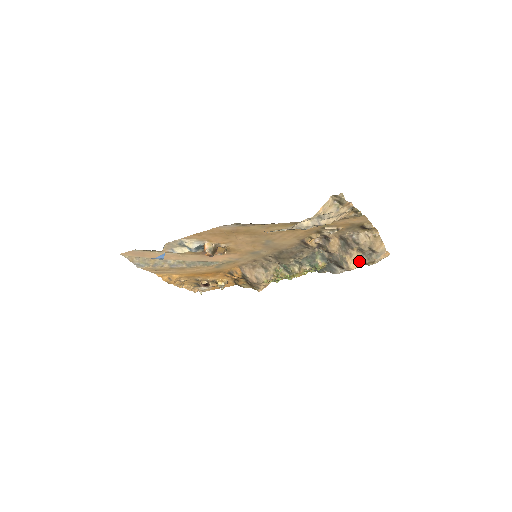
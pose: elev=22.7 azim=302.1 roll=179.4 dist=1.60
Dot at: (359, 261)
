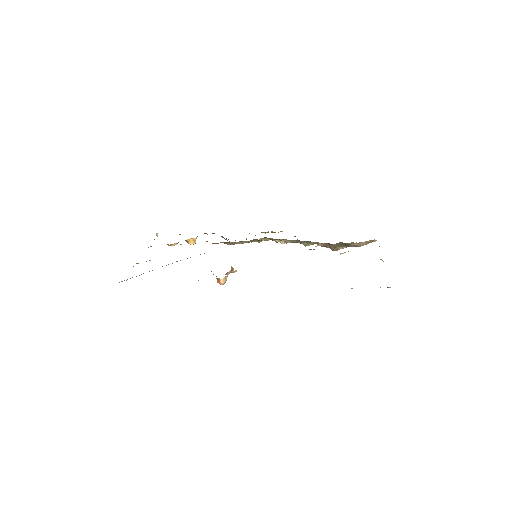
Dot at: occluded
